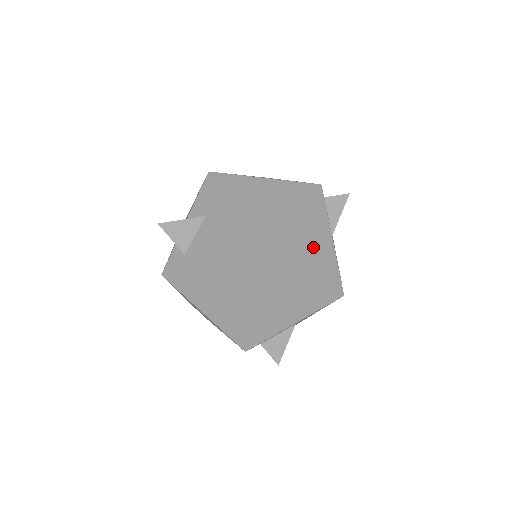
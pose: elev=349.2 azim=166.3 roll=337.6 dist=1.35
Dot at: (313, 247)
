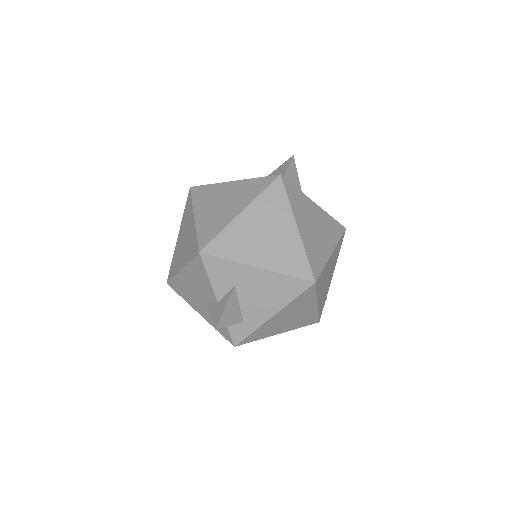
Dot at: (317, 226)
